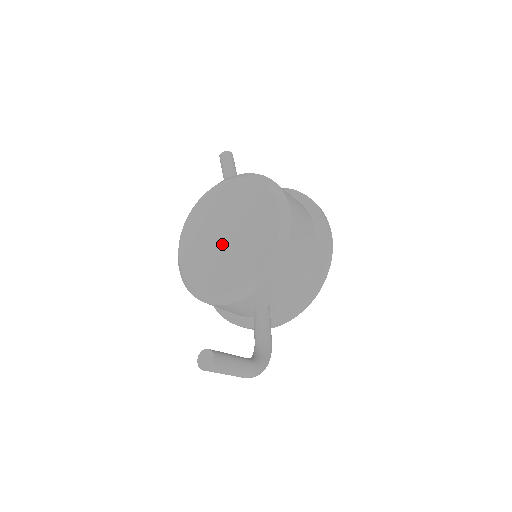
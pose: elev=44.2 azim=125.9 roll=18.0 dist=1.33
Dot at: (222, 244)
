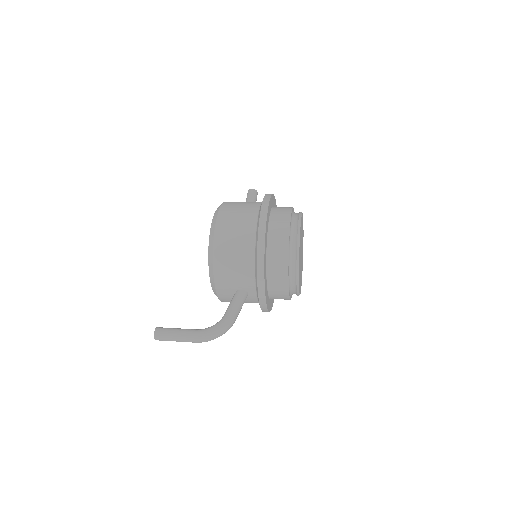
Dot at: occluded
